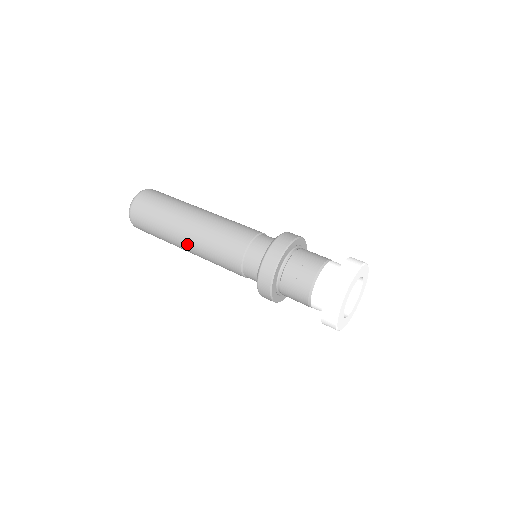
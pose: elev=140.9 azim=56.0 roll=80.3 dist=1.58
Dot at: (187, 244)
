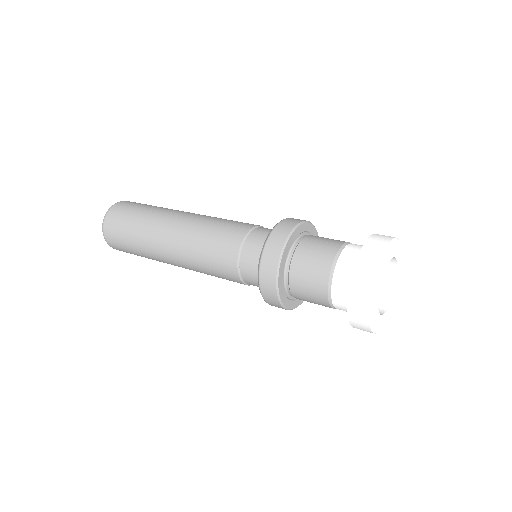
Dot at: (170, 240)
